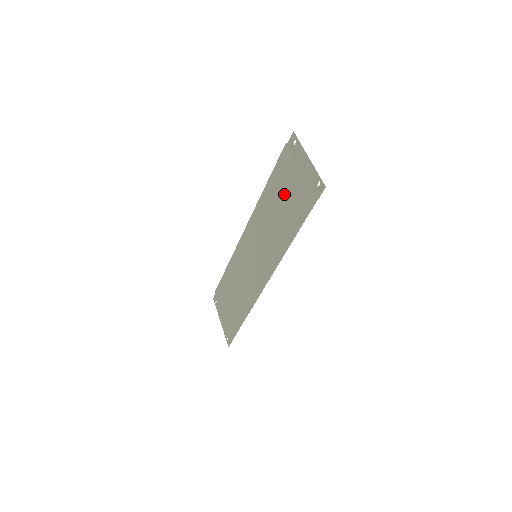
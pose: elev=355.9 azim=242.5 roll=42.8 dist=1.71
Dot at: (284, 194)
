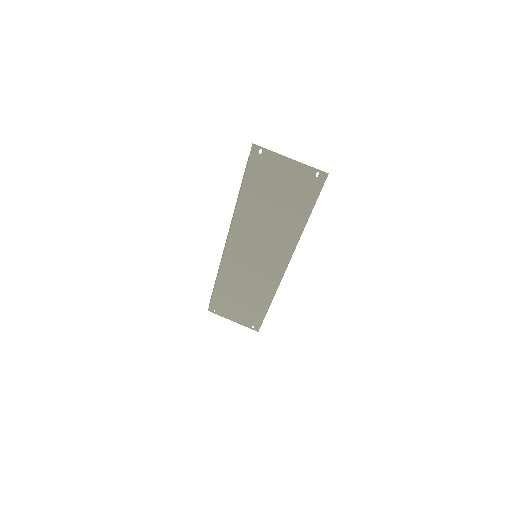
Dot at: (270, 197)
